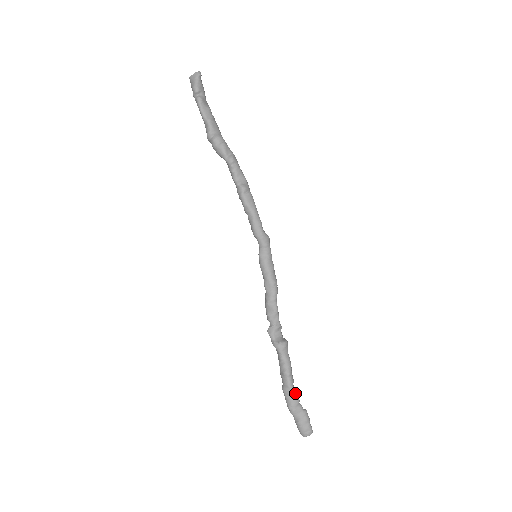
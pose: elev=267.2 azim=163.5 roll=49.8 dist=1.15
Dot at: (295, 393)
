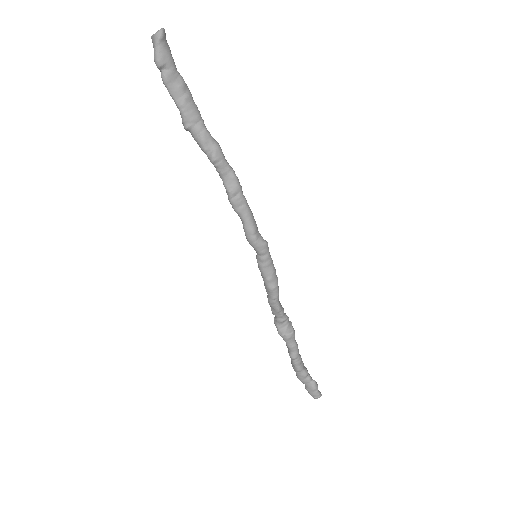
Dot at: (302, 370)
